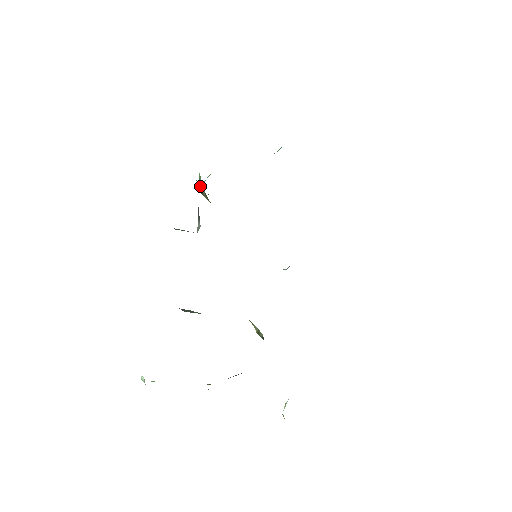
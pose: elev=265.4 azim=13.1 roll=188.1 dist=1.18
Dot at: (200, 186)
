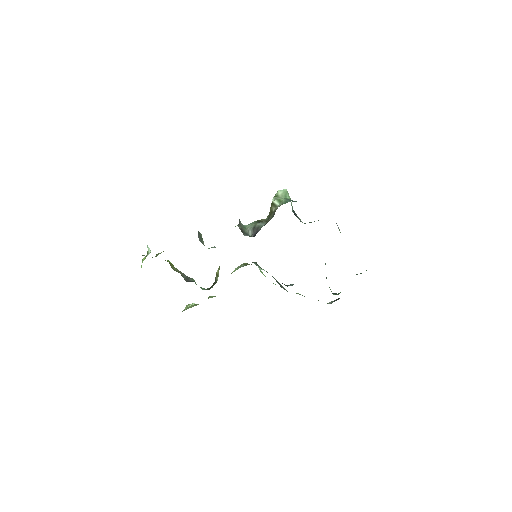
Dot at: (275, 203)
